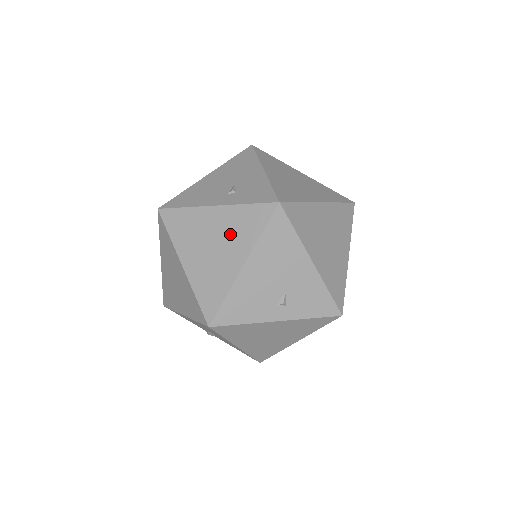
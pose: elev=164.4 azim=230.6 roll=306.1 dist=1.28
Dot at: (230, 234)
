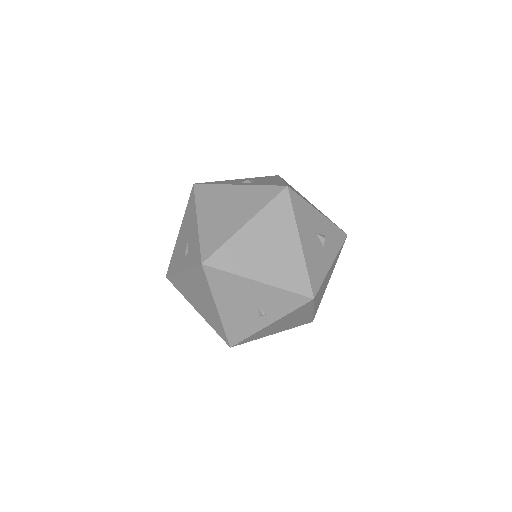
Dot at: (199, 289)
